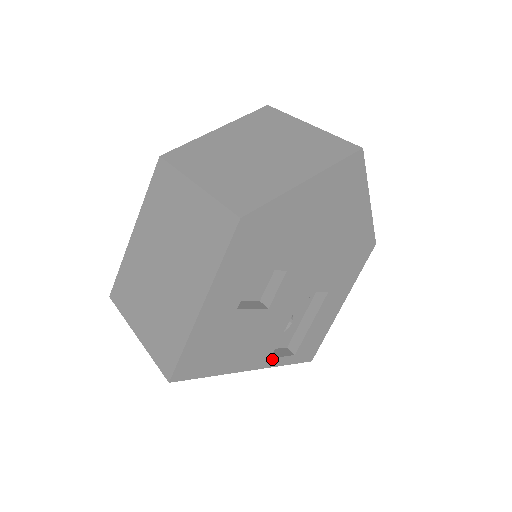
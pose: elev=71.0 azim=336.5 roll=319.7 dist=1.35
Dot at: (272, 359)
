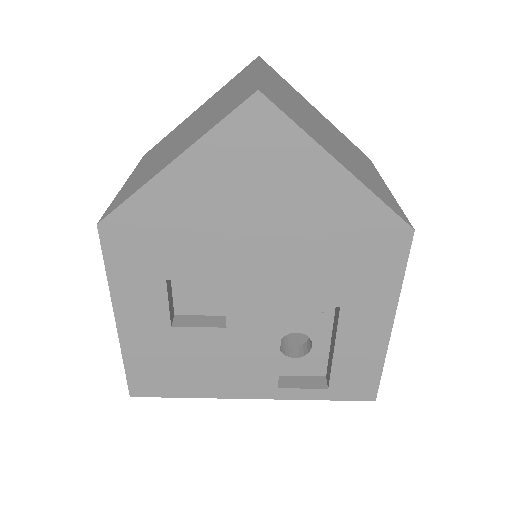
Dot at: (283, 389)
